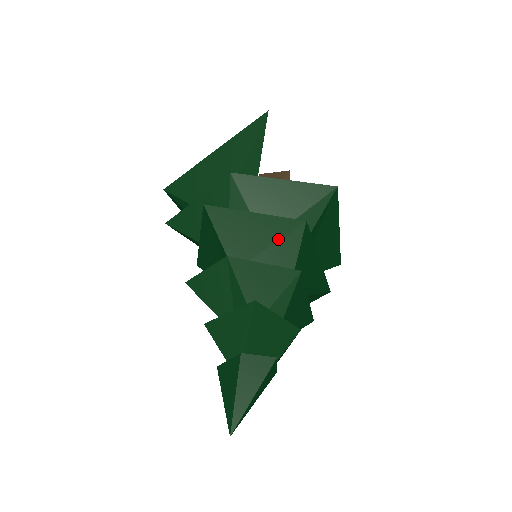
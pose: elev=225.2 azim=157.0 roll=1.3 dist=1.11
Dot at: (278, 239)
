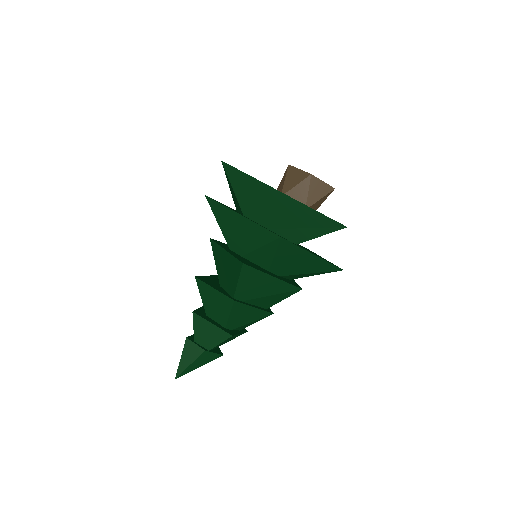
Dot at: (275, 294)
